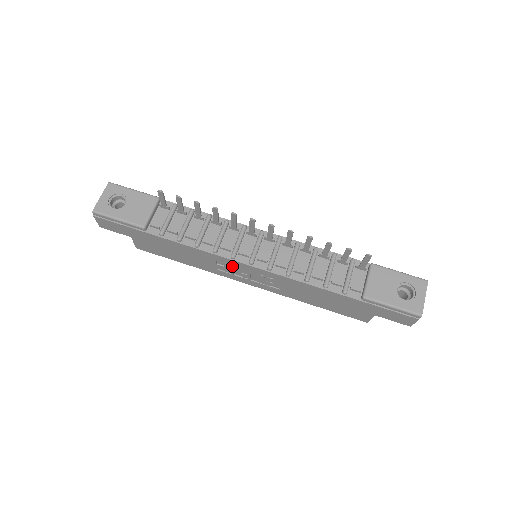
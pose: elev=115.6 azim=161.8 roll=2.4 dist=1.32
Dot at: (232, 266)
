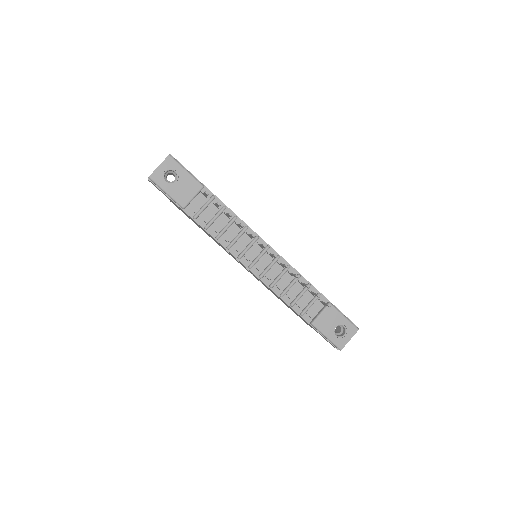
Dot at: occluded
